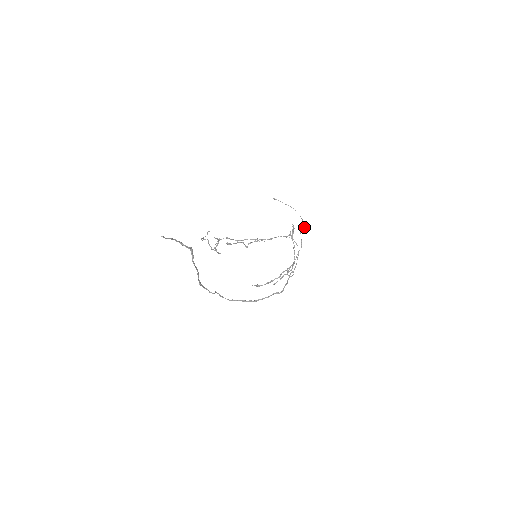
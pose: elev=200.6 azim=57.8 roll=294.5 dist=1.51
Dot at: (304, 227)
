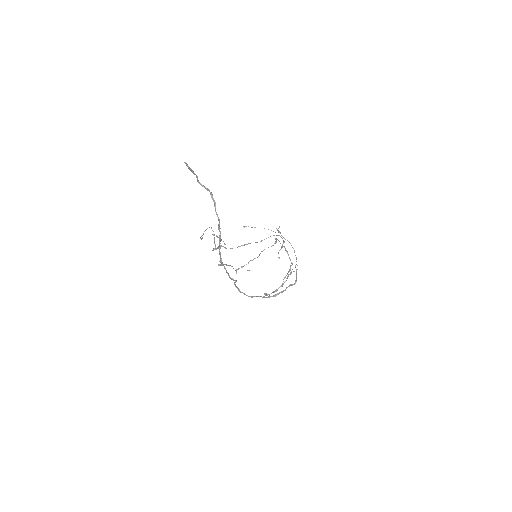
Dot at: (283, 241)
